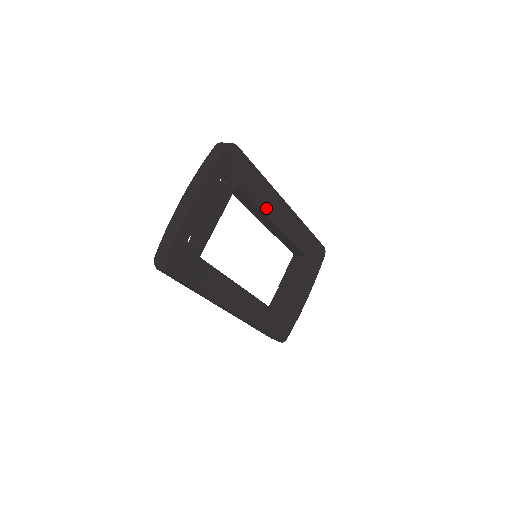
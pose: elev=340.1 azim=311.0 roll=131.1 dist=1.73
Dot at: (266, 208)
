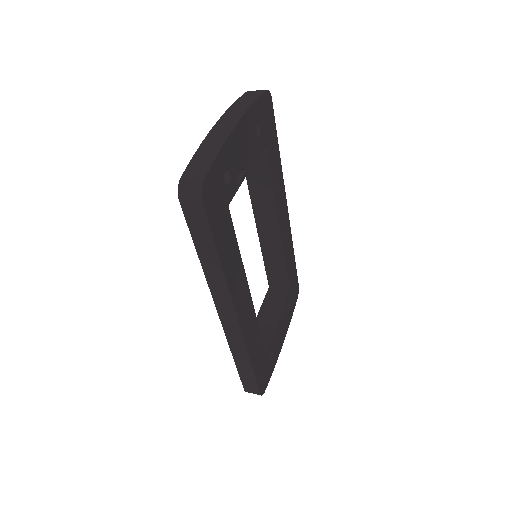
Dot at: (276, 196)
